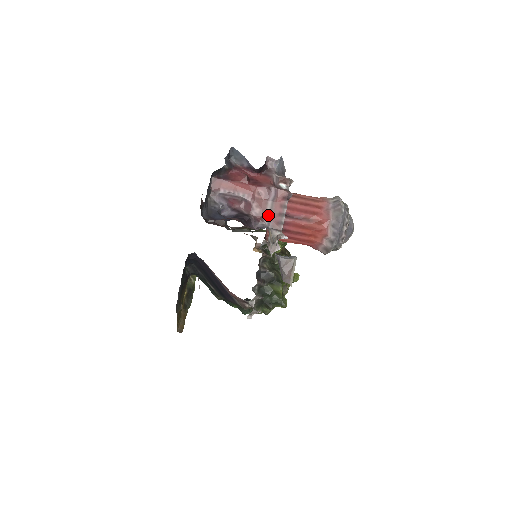
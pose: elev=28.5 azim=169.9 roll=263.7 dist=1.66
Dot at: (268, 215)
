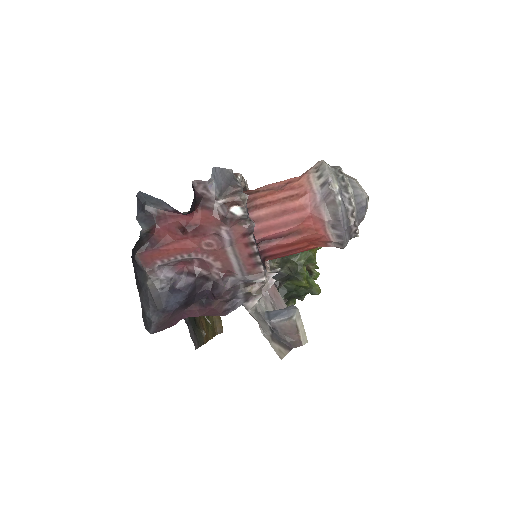
Dot at: (235, 264)
